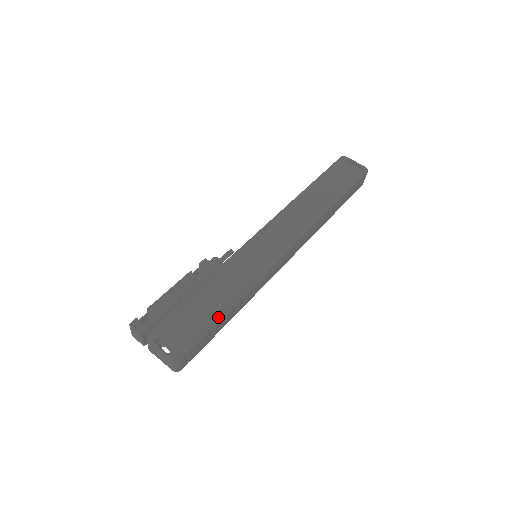
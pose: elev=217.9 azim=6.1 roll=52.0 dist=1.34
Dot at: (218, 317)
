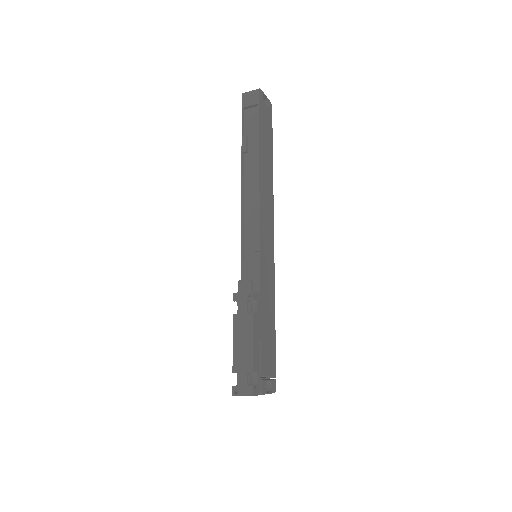
Dot at: (275, 338)
